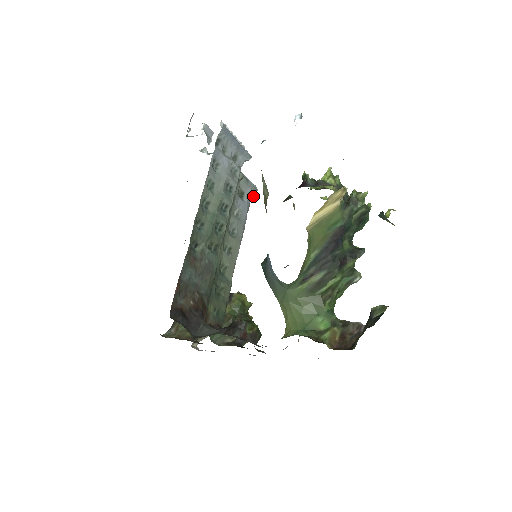
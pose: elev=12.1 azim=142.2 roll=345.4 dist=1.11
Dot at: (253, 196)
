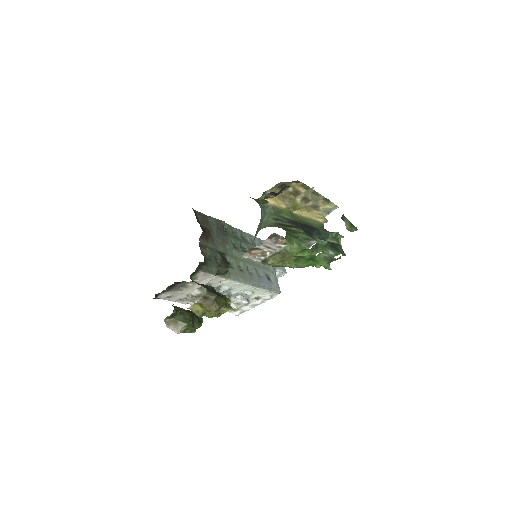
Dot at: (276, 291)
